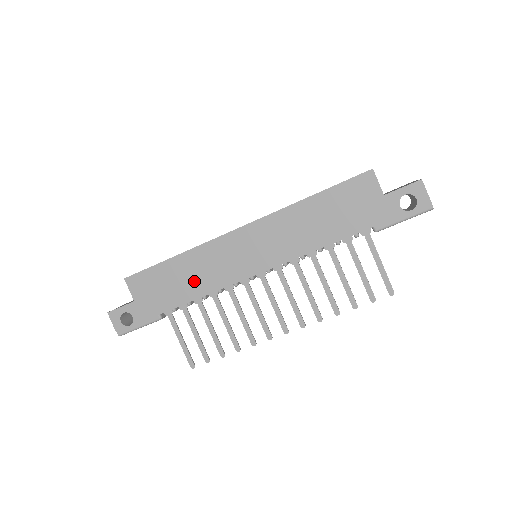
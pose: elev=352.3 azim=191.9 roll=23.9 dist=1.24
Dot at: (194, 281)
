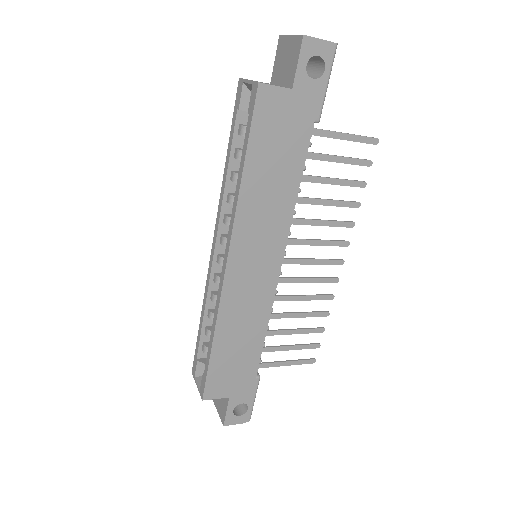
Dot at: (248, 333)
